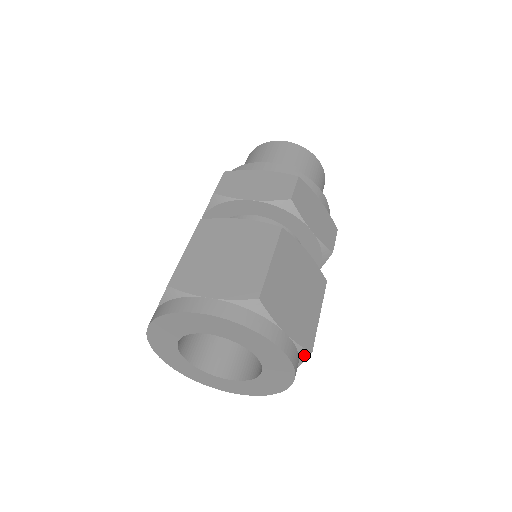
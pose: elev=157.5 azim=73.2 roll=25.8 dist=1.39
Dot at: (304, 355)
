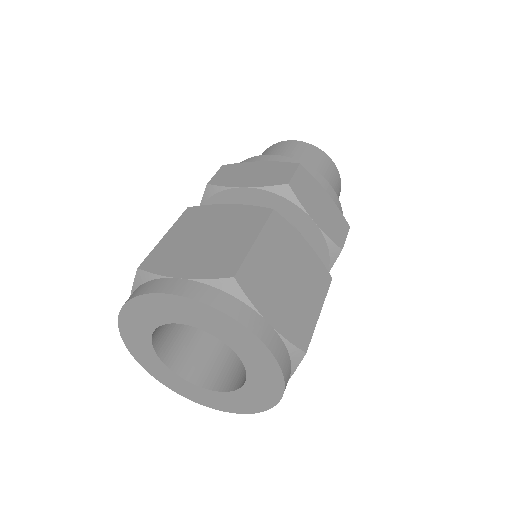
Dot at: (296, 356)
